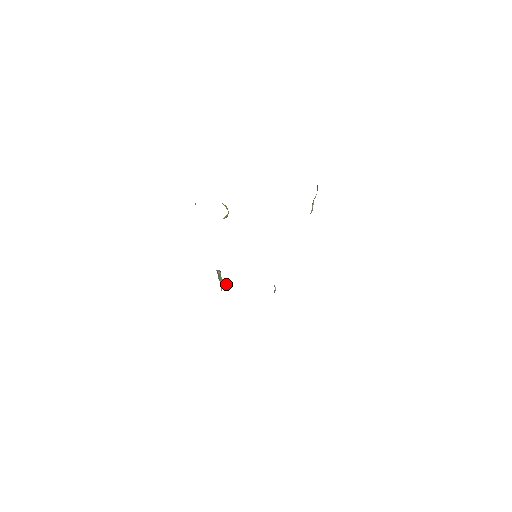
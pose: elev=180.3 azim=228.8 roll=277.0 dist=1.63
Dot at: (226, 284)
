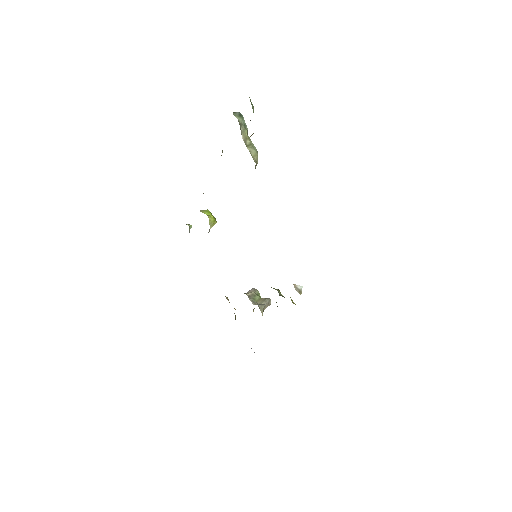
Dot at: (267, 302)
